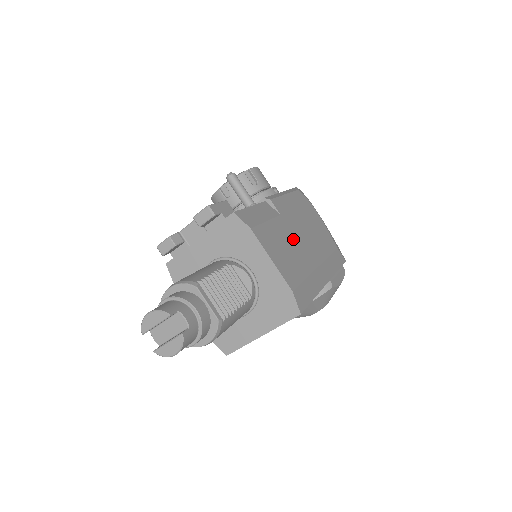
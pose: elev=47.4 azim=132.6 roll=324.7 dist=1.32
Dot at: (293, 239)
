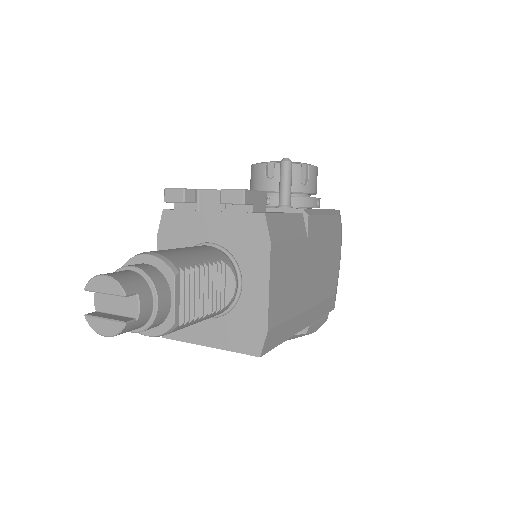
Dot at: (303, 270)
